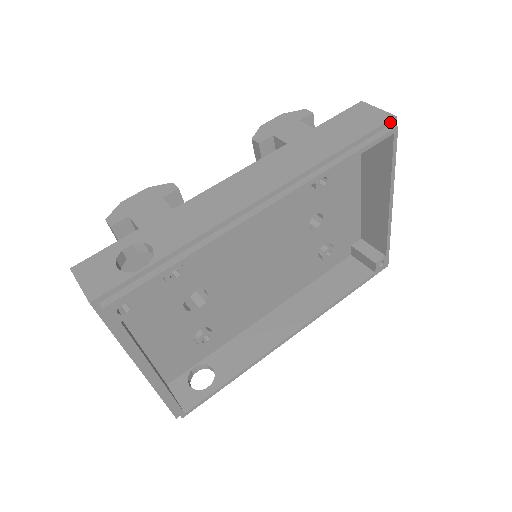
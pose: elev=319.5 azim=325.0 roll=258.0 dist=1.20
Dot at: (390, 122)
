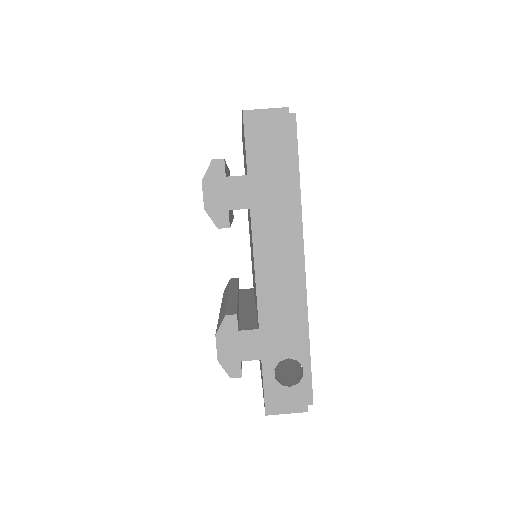
Dot at: (289, 116)
